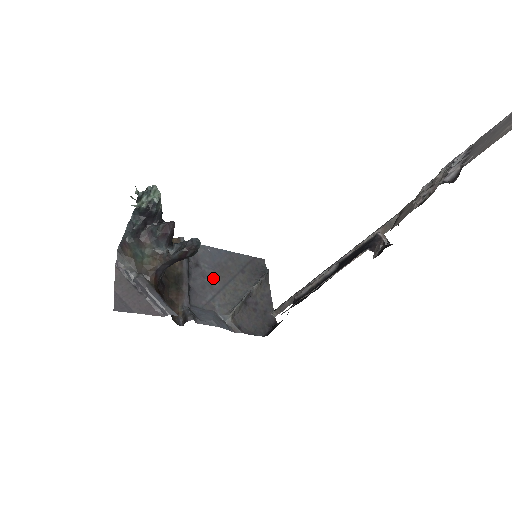
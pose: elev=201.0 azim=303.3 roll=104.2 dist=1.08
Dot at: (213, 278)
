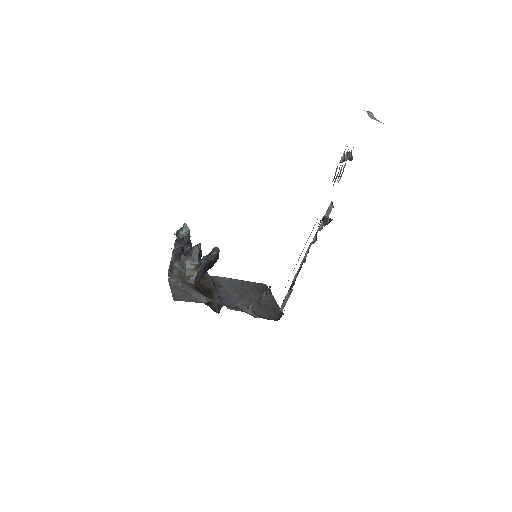
Dot at: (233, 292)
